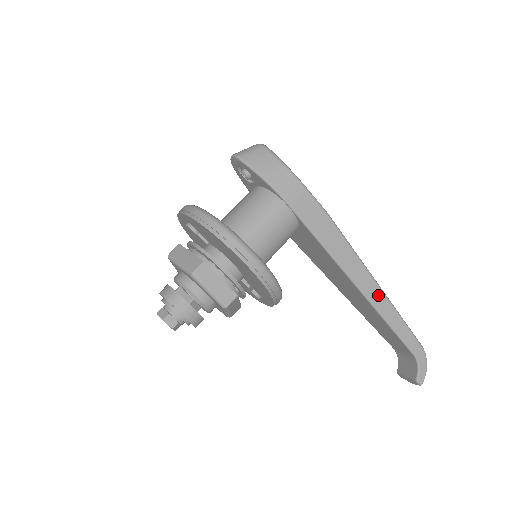
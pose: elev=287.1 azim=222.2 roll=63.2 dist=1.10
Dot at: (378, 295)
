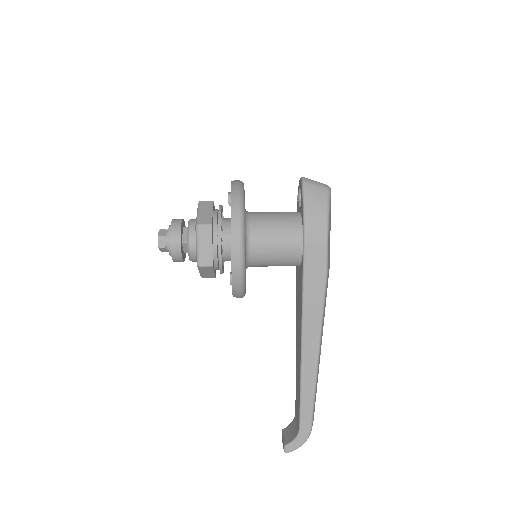
Dot at: (312, 362)
